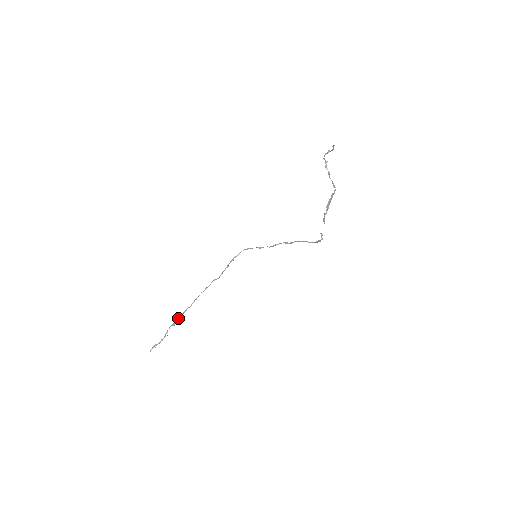
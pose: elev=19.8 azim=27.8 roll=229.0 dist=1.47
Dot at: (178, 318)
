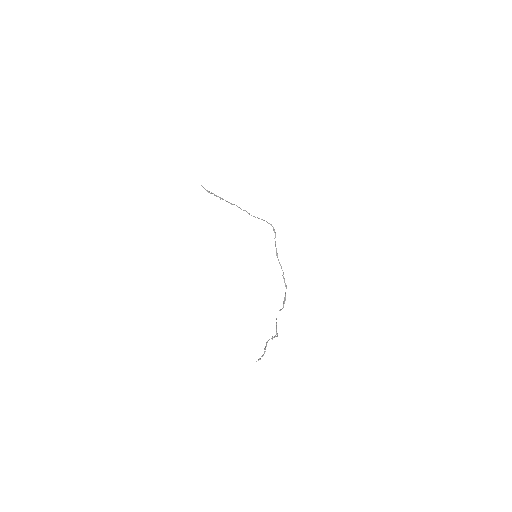
Dot at: occluded
